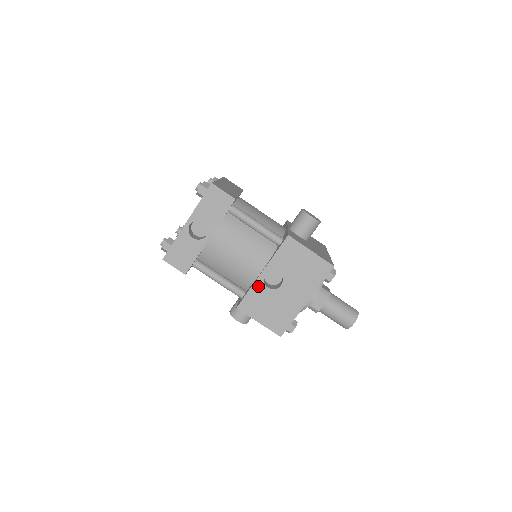
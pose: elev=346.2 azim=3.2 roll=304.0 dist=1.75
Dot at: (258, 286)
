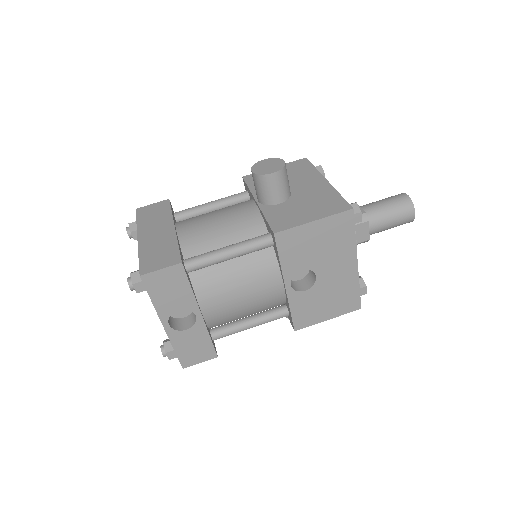
Dot at: (295, 299)
